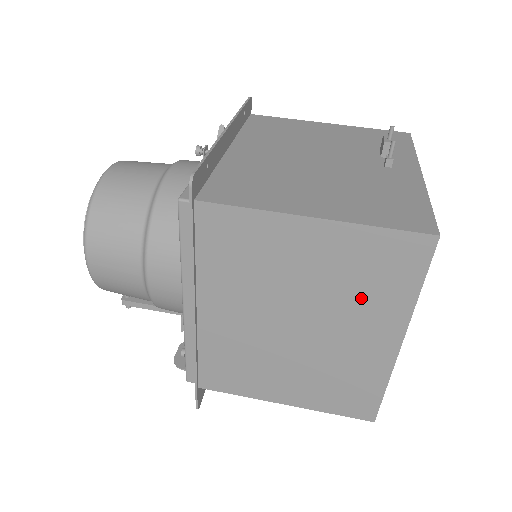
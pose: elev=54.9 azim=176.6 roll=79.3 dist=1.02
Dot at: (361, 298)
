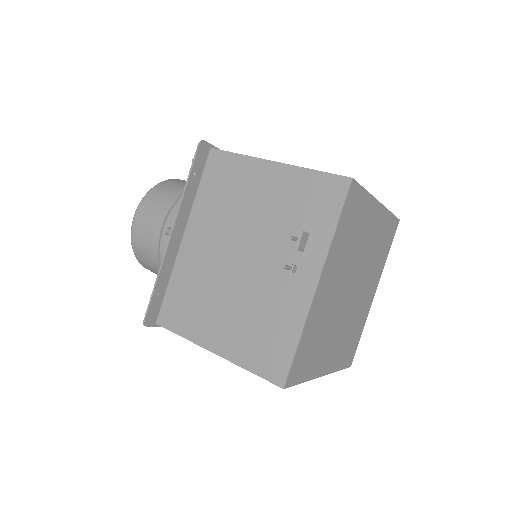
Dot at: occluded
